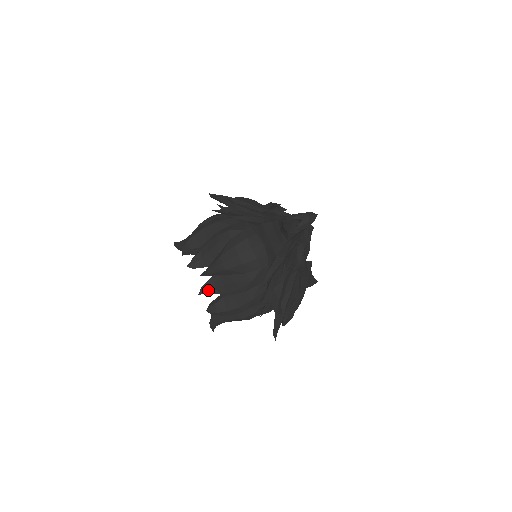
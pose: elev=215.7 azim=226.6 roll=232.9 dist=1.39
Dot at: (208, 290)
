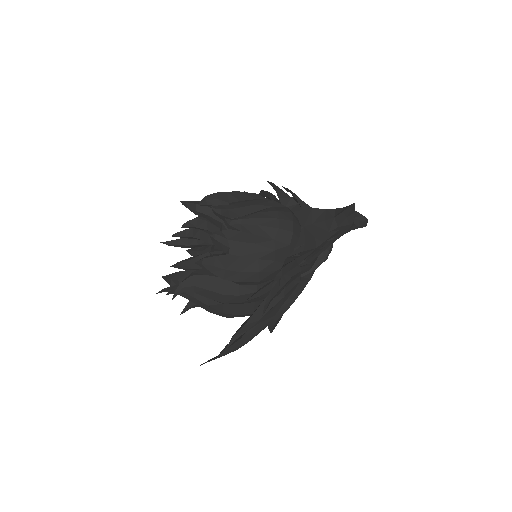
Dot at: (221, 237)
